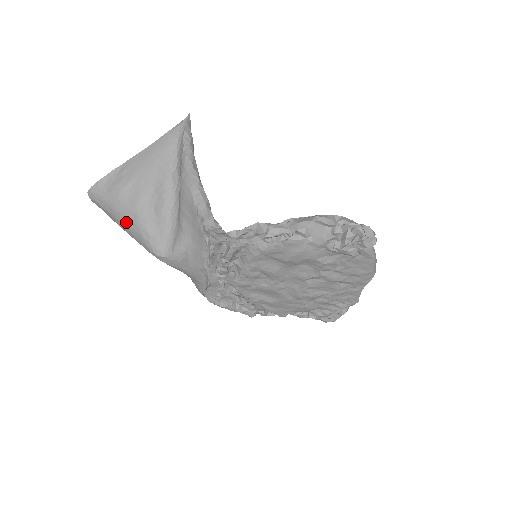
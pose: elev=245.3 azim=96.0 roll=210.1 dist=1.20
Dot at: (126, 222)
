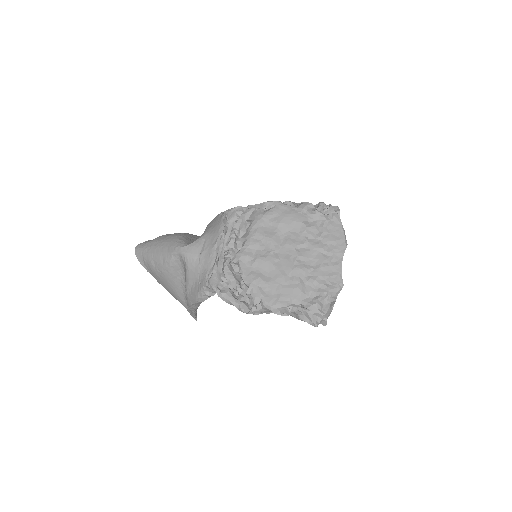
Dot at: (162, 242)
